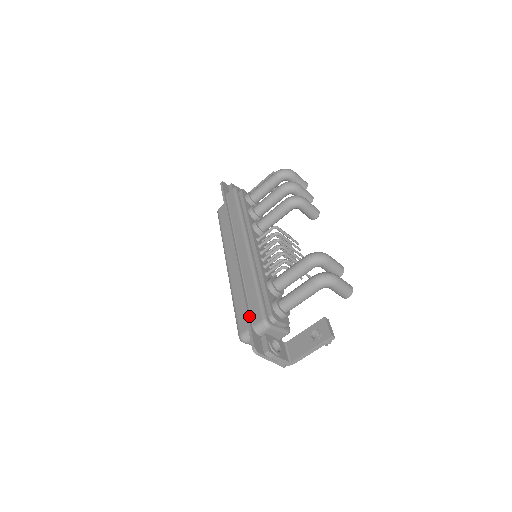
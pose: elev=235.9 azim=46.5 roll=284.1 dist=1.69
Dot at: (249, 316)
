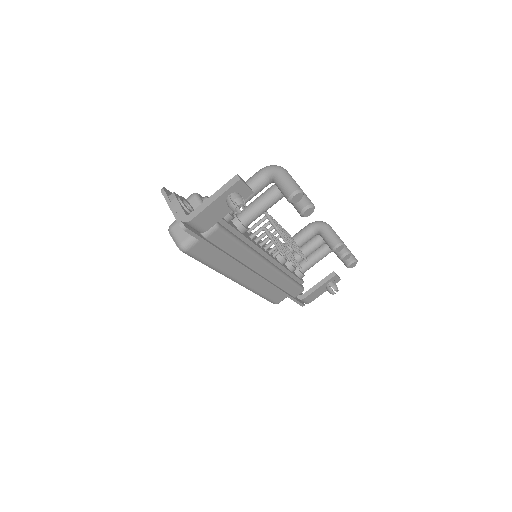
Dot at: occluded
